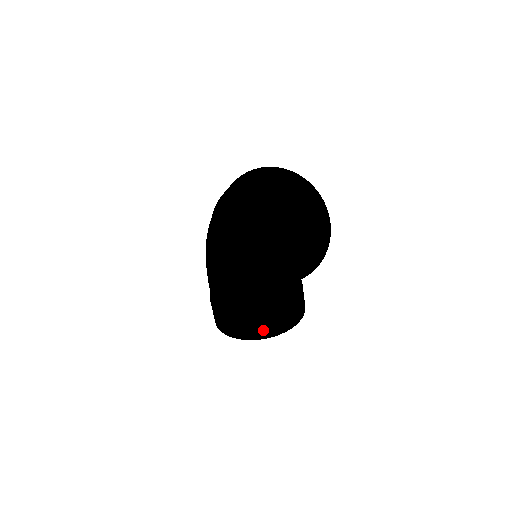
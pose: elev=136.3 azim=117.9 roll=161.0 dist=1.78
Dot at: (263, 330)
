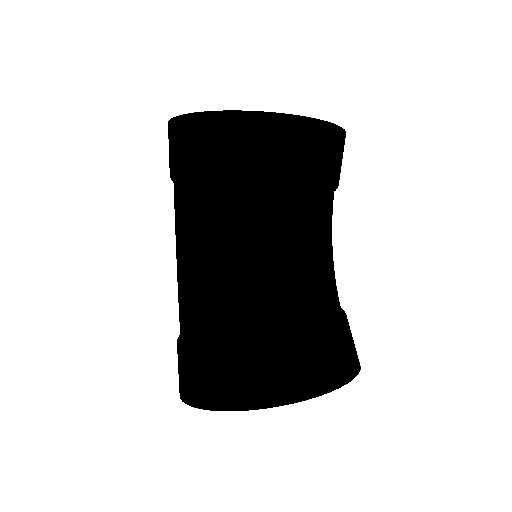
Dot at: (247, 337)
